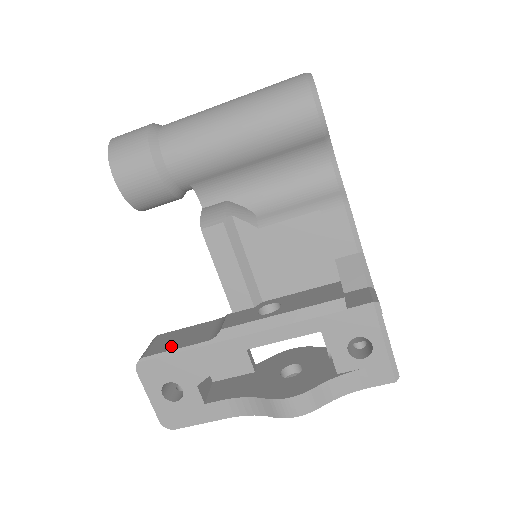
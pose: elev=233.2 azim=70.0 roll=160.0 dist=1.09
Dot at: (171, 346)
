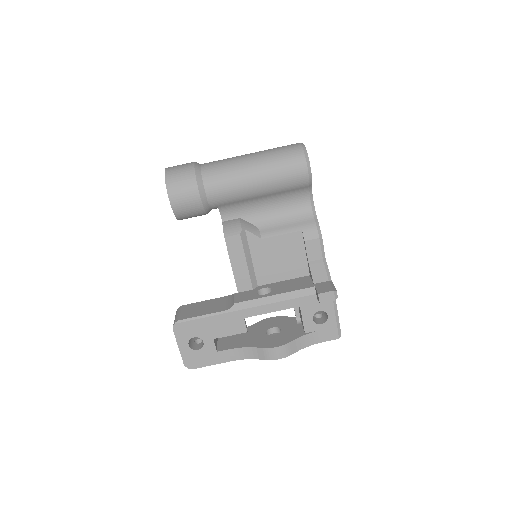
Dot at: (198, 313)
